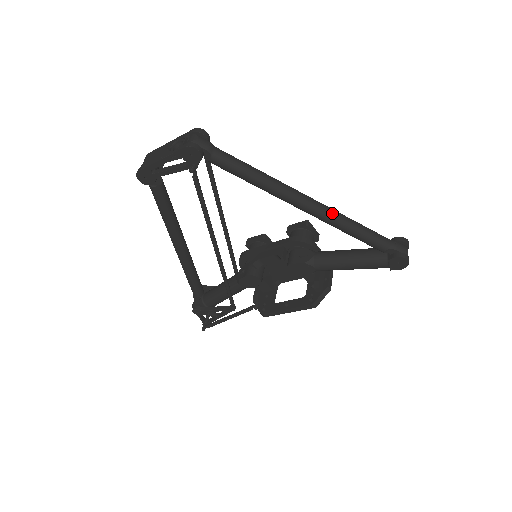
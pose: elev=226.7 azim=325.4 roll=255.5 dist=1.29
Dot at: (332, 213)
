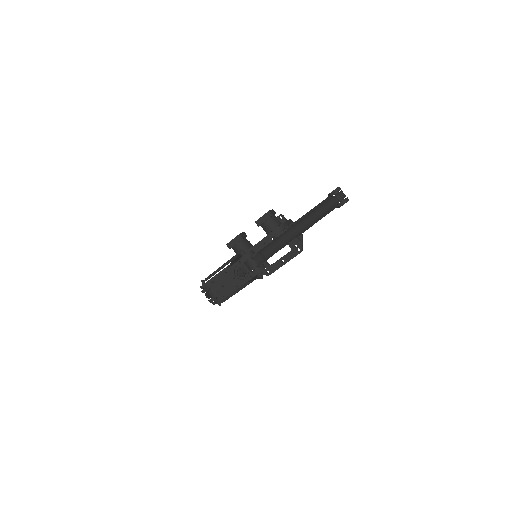
Dot at: (316, 217)
